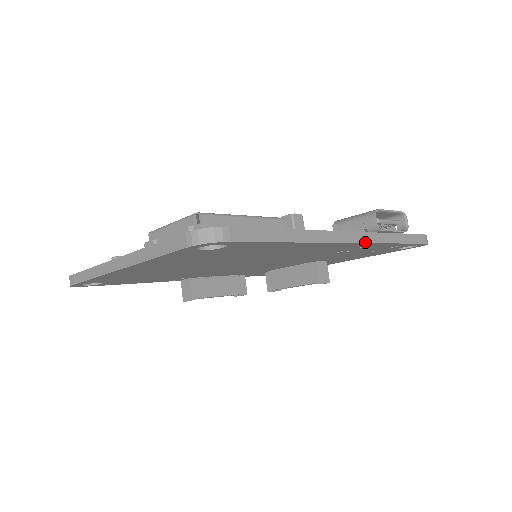
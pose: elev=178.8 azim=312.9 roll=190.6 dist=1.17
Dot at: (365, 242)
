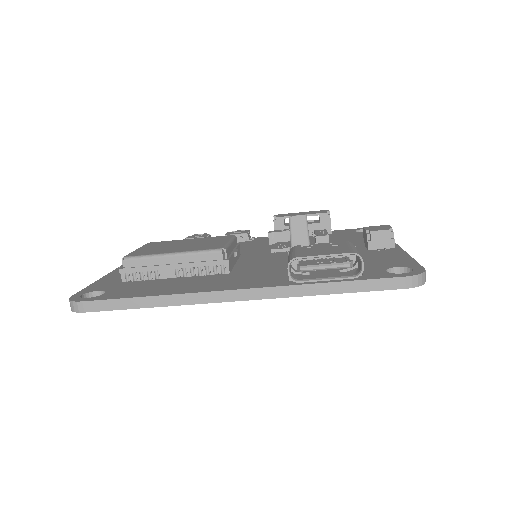
Dot at: (263, 298)
